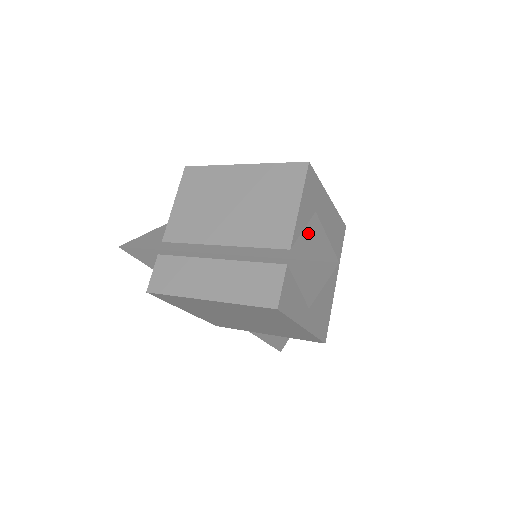
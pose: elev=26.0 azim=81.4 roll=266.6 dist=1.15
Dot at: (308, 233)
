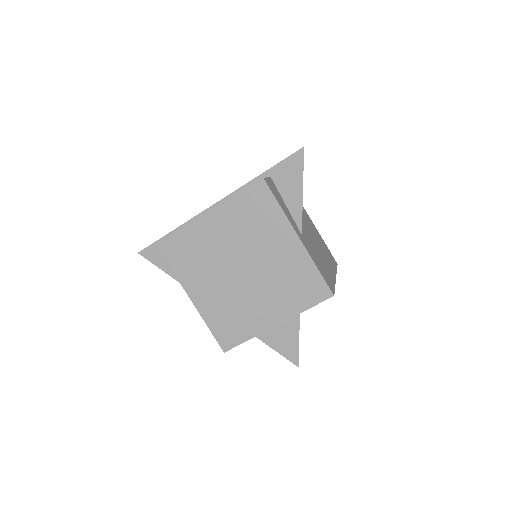
Dot at: occluded
